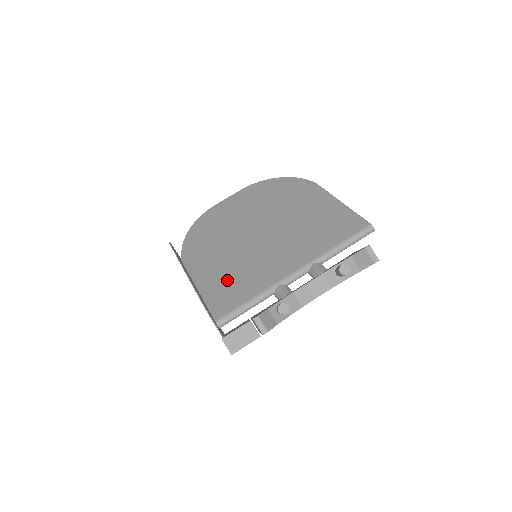
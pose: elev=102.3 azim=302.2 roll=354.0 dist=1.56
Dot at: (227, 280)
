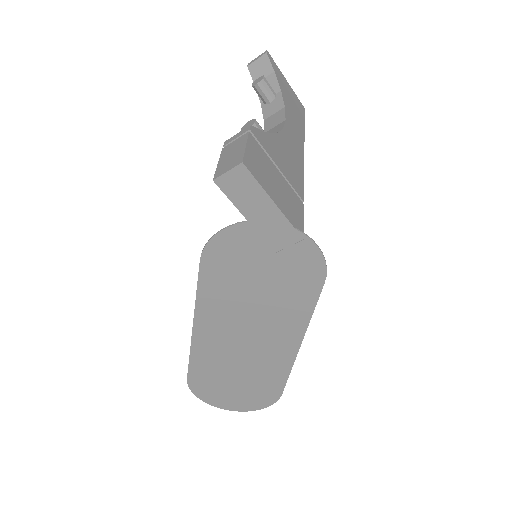
Dot at: occluded
